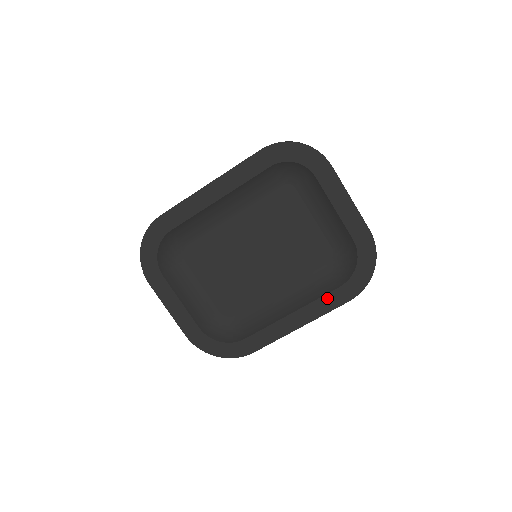
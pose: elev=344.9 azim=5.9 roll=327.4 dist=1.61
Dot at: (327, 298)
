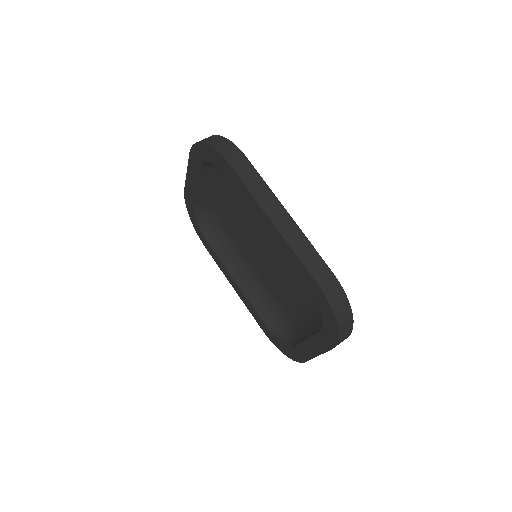
Dot at: (256, 314)
